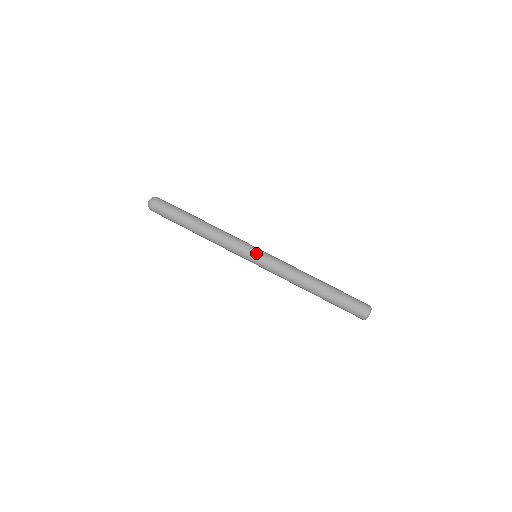
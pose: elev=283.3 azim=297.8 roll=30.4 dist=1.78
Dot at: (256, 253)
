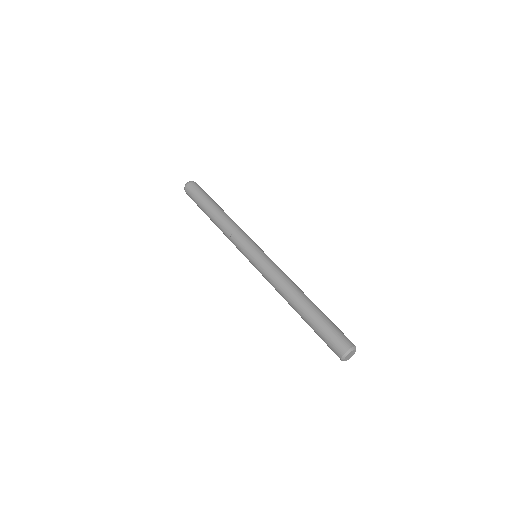
Dot at: (255, 250)
